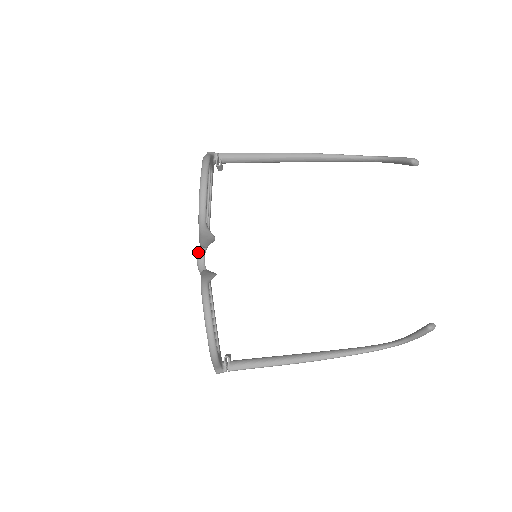
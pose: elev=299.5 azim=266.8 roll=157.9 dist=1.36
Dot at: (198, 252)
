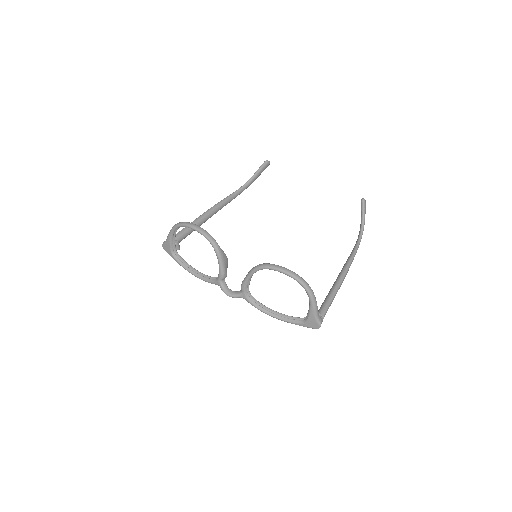
Dot at: (223, 289)
